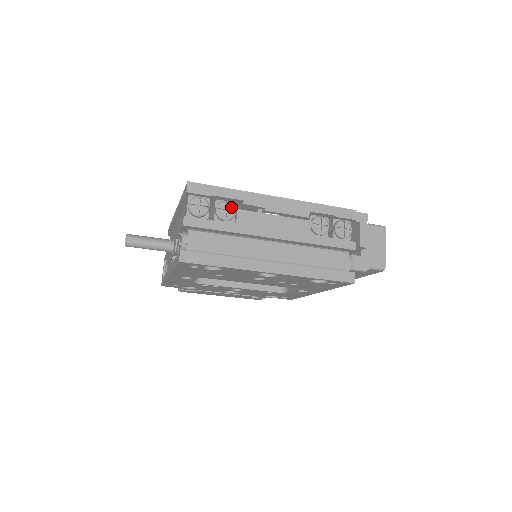
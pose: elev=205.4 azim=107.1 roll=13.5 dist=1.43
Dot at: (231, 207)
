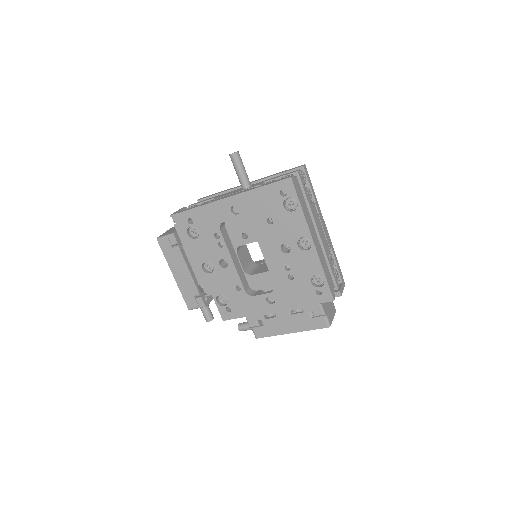
Dot at: occluded
